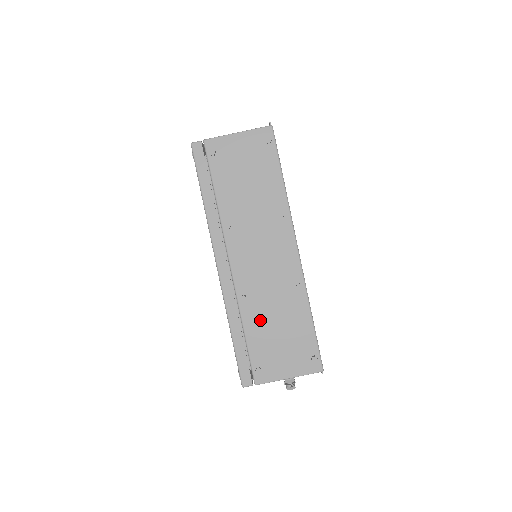
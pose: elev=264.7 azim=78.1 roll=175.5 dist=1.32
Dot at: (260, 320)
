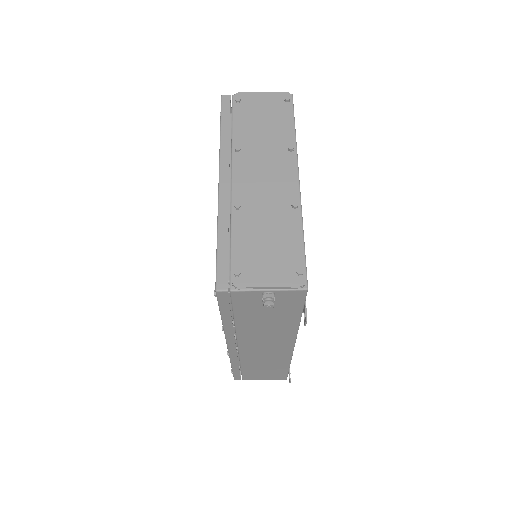
Dot at: (250, 228)
